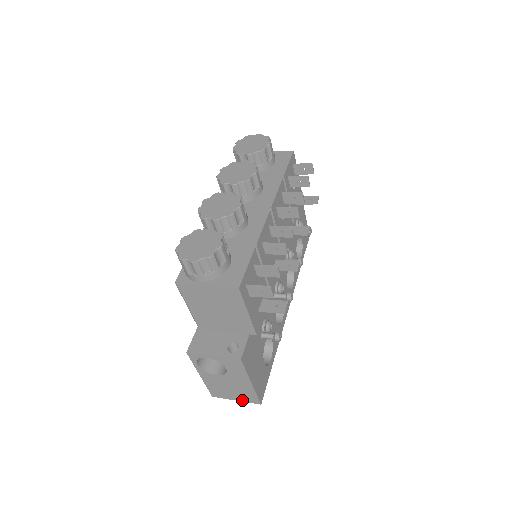
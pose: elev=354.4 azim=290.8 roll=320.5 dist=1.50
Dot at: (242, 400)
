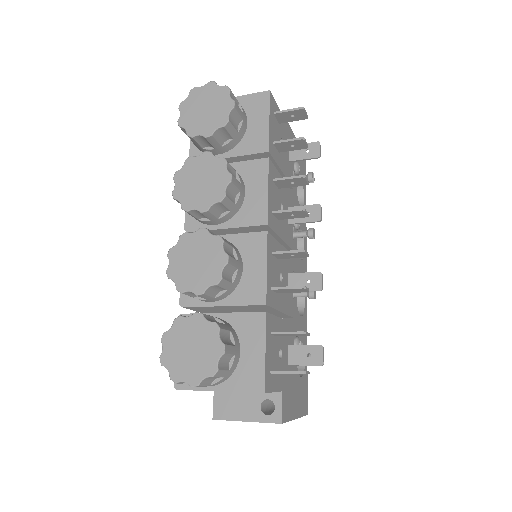
Dot at: occluded
